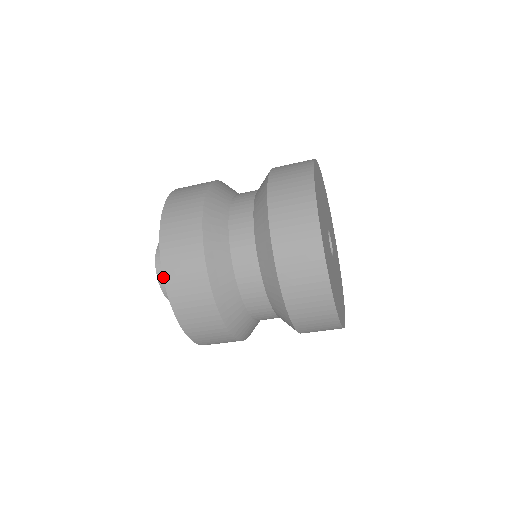
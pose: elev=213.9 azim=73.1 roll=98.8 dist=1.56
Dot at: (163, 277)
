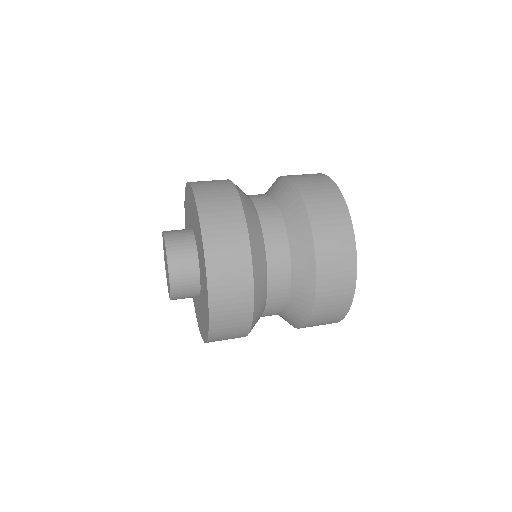
Dot at: (208, 294)
